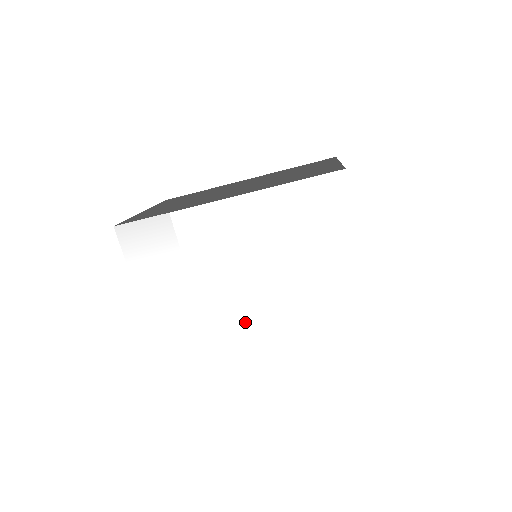
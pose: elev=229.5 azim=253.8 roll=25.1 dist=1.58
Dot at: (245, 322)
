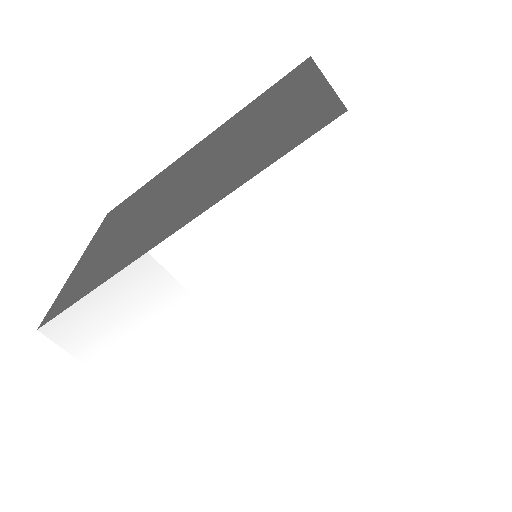
Dot at: (280, 372)
